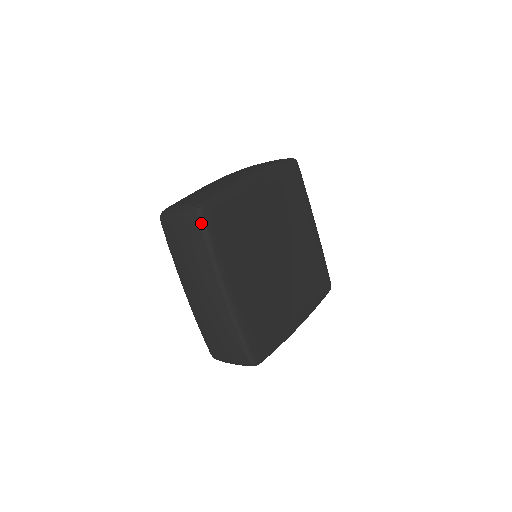
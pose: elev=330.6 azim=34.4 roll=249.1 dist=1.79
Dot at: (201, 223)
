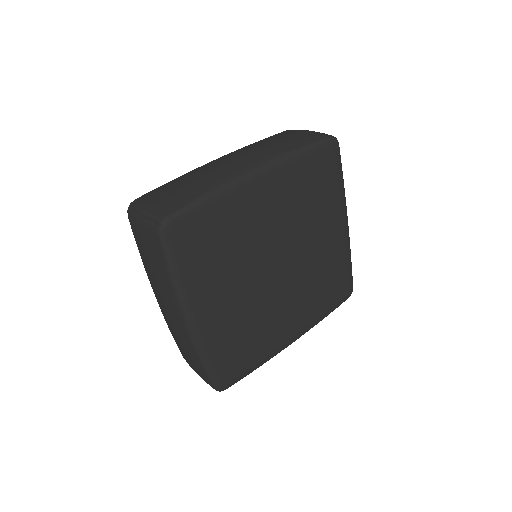
Dot at: (162, 244)
